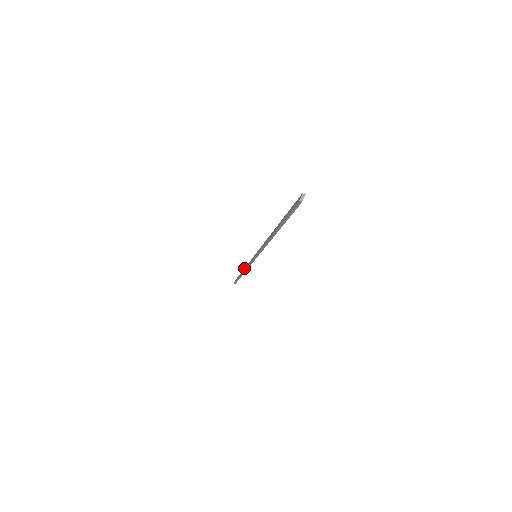
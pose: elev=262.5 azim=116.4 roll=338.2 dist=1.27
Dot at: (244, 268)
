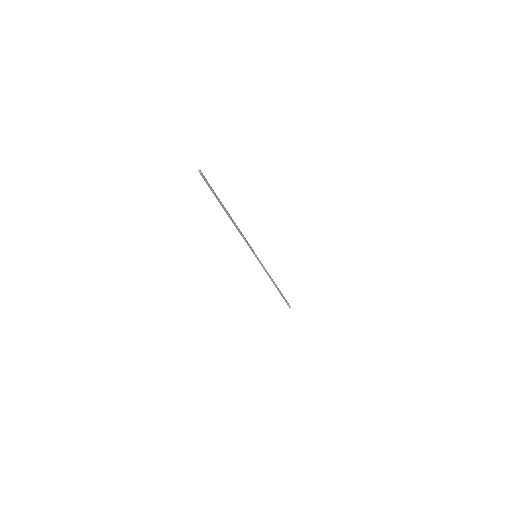
Dot at: occluded
